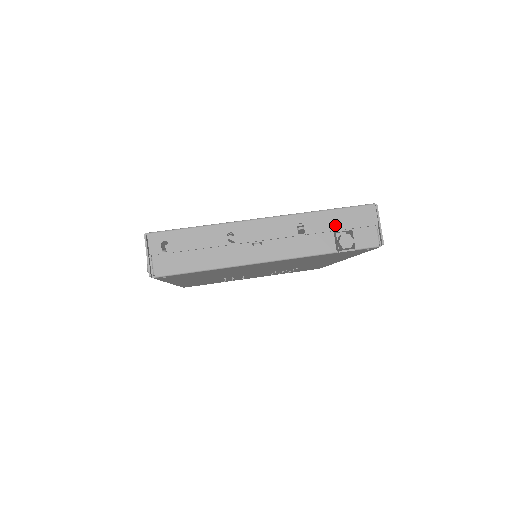
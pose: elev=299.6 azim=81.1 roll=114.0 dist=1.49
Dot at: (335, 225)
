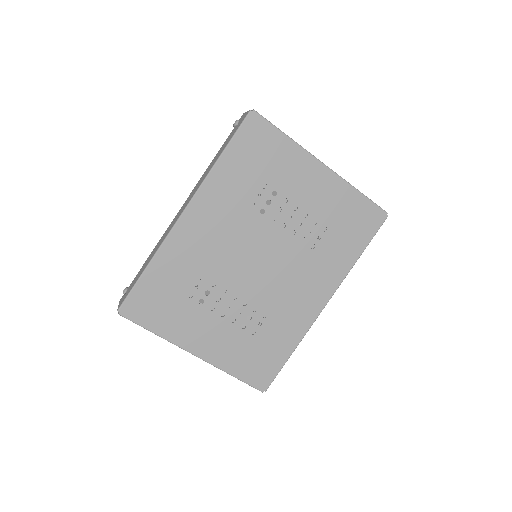
Dot at: occluded
